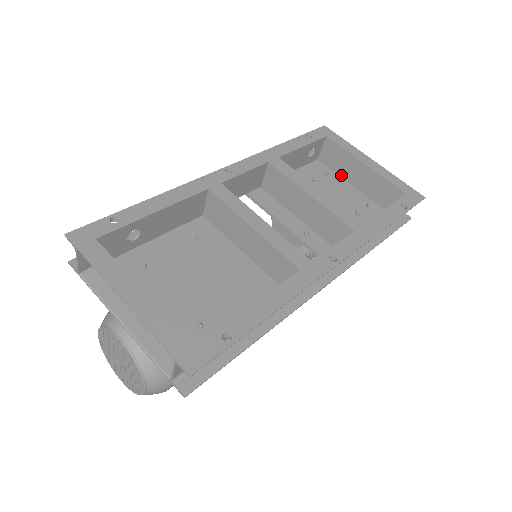
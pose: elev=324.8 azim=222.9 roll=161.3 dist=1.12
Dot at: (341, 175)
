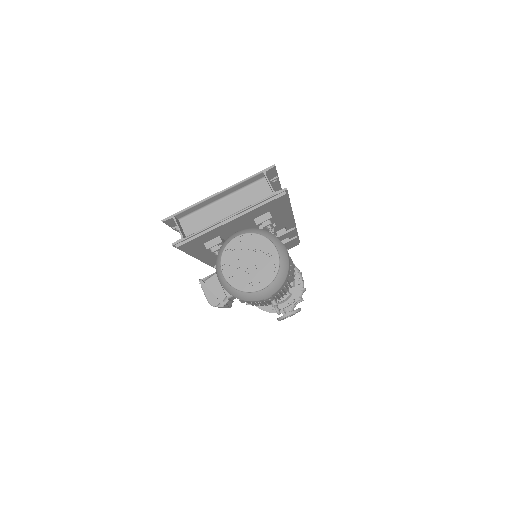
Dot at: occluded
